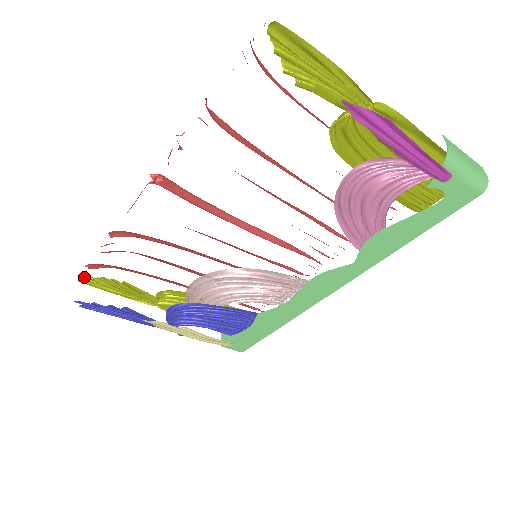
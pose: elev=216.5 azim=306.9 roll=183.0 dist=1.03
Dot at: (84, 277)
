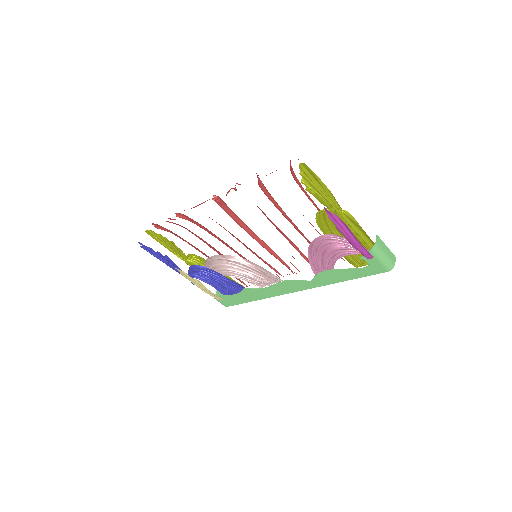
Dot at: (149, 230)
